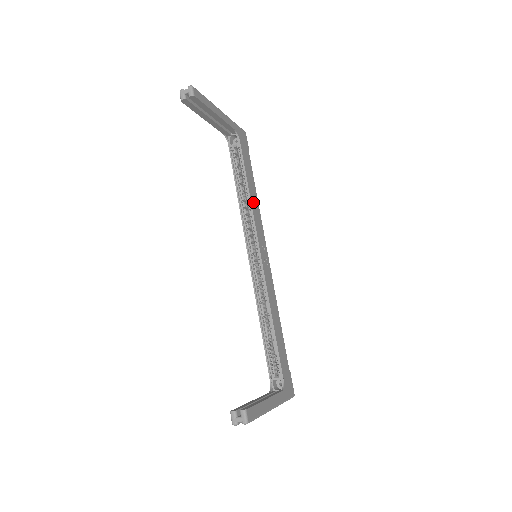
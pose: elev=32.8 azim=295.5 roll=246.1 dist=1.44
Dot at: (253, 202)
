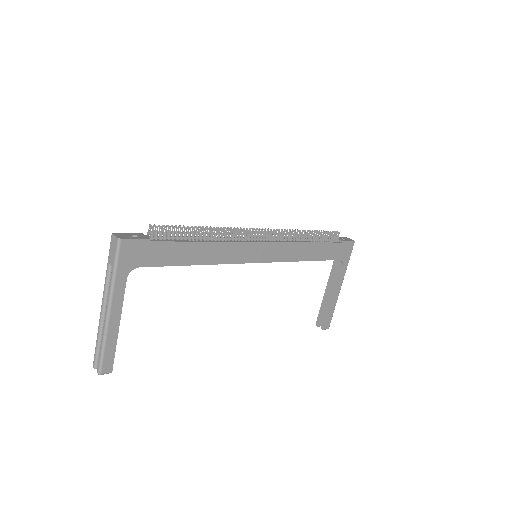
Dot at: (213, 258)
